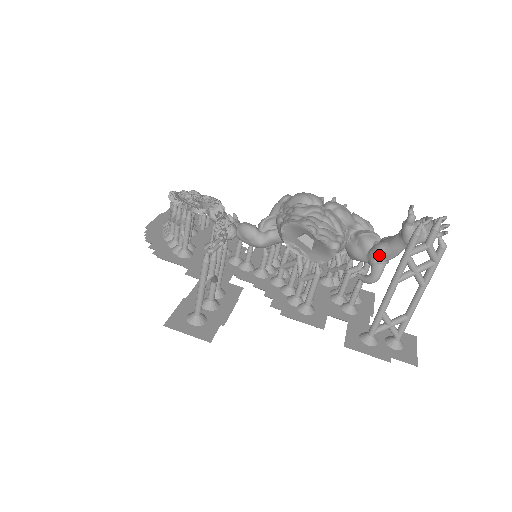
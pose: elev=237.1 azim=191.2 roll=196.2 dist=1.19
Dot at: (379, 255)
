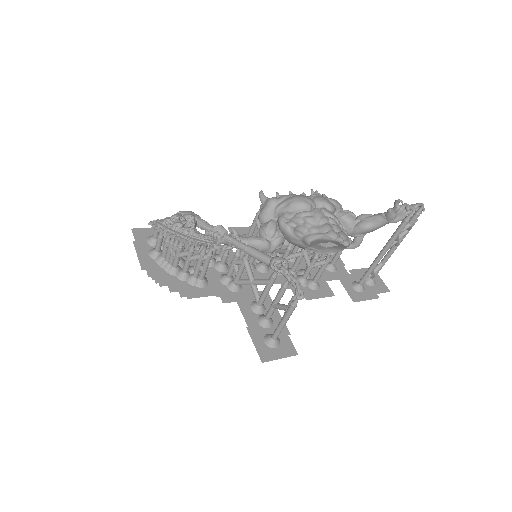
Dot at: (365, 232)
